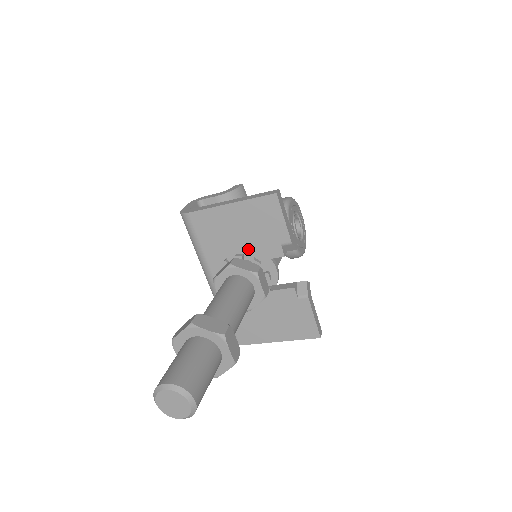
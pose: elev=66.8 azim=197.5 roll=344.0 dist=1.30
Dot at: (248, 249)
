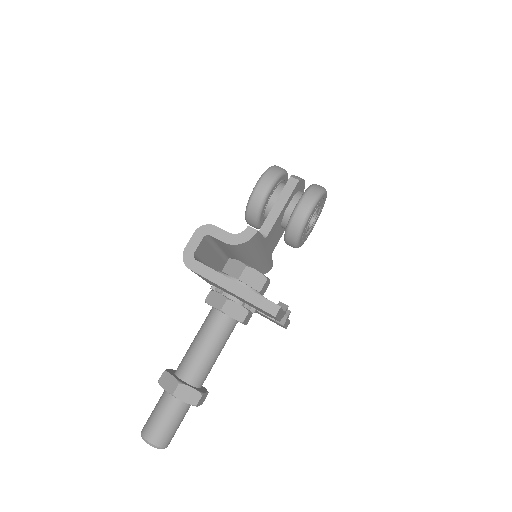
Dot at: (241, 300)
